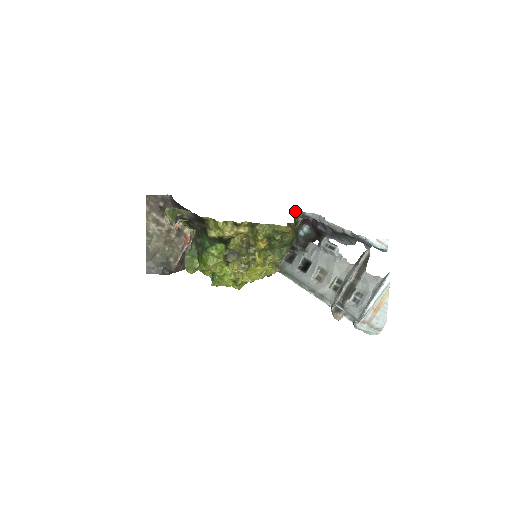
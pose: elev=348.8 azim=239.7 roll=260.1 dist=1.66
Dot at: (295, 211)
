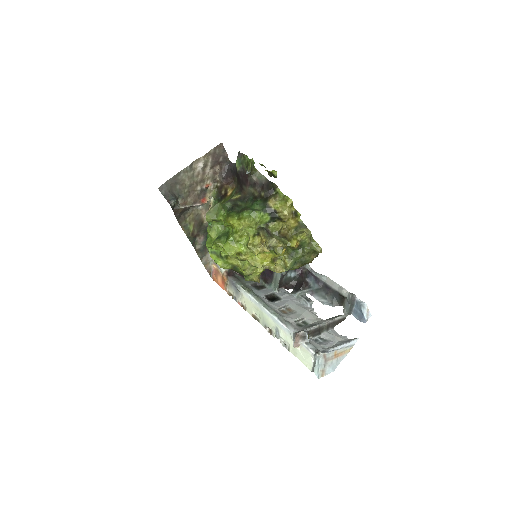
Dot at: occluded
